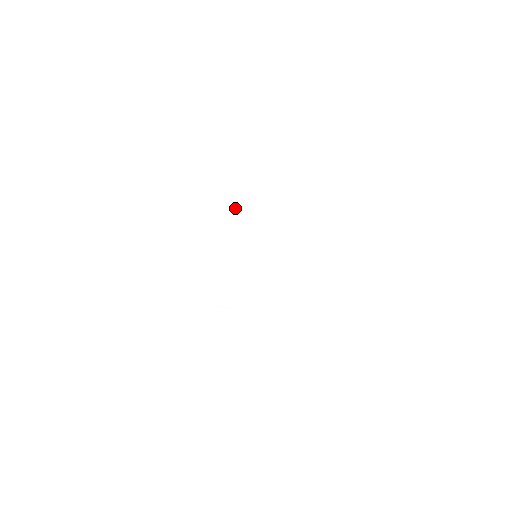
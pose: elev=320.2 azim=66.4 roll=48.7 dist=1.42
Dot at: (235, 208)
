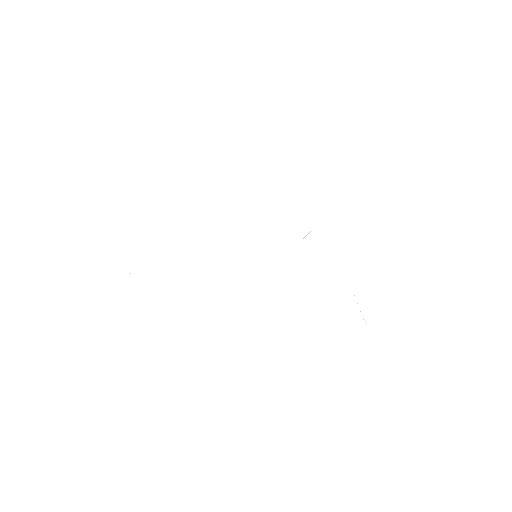
Dot at: (253, 185)
